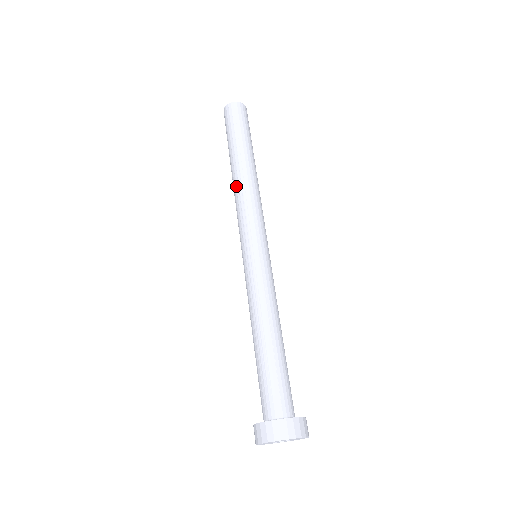
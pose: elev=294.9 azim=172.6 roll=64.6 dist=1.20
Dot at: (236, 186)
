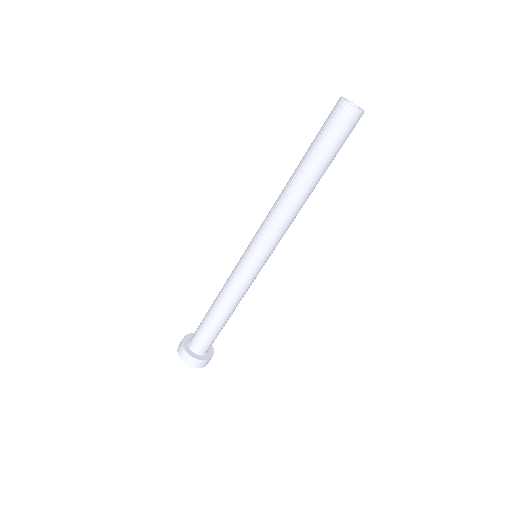
Dot at: (280, 194)
